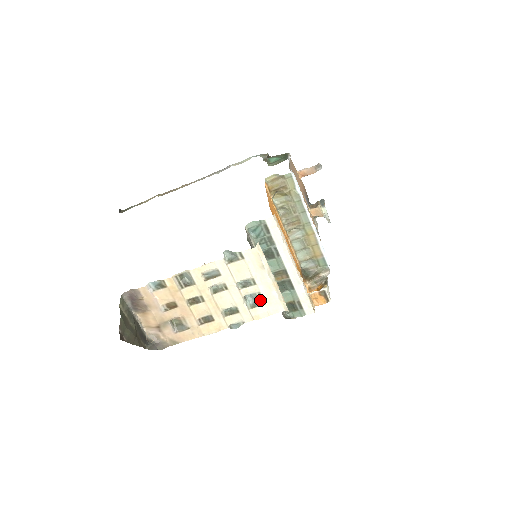
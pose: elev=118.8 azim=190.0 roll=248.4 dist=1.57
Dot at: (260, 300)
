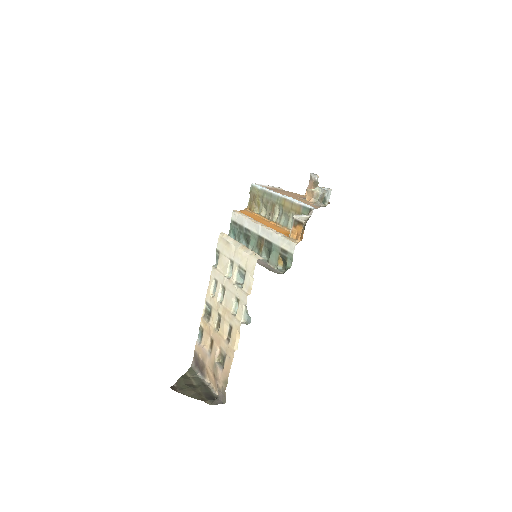
Dot at: (243, 272)
